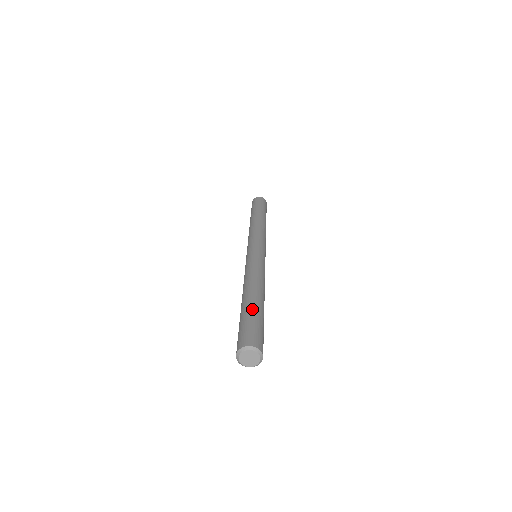
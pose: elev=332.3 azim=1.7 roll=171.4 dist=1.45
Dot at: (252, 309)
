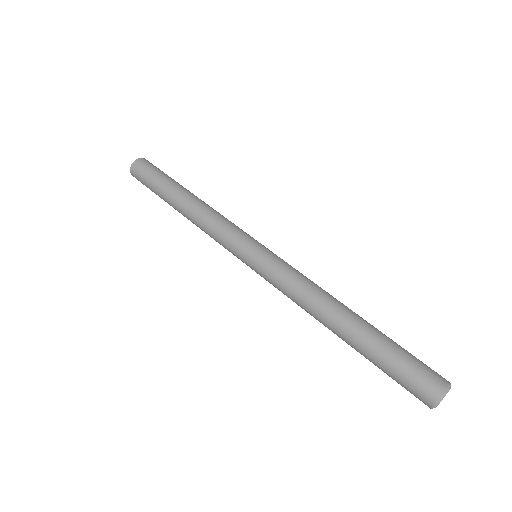
Dot at: (378, 343)
